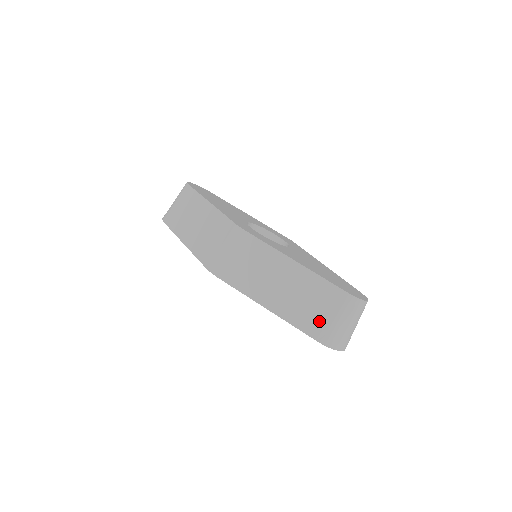
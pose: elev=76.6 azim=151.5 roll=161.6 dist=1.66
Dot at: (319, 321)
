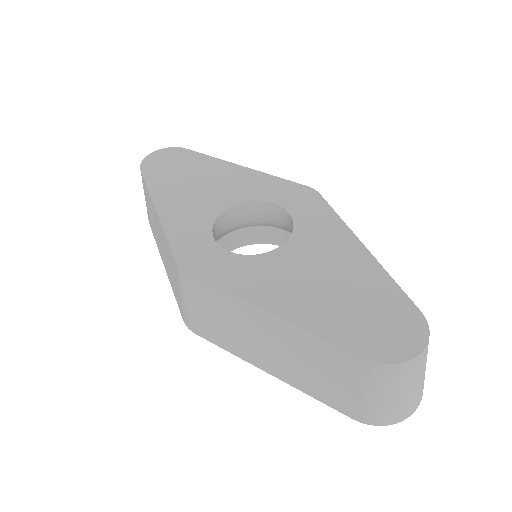
Dot at: (344, 395)
